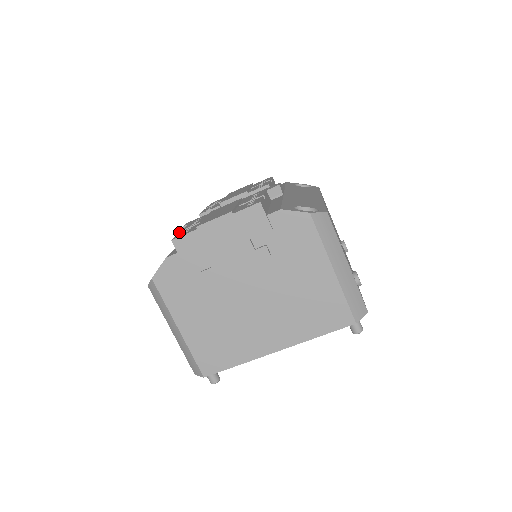
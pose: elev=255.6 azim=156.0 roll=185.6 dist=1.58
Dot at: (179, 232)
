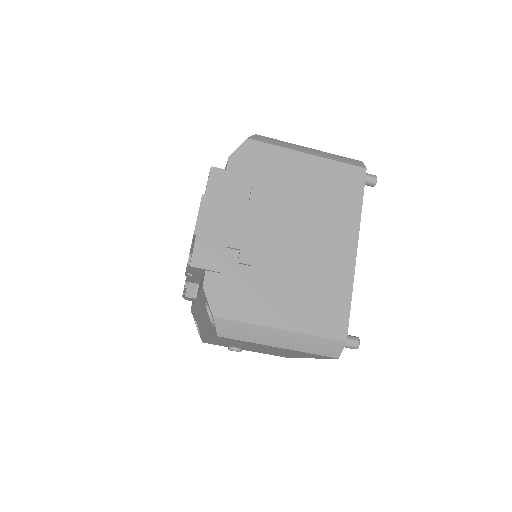
Dot at: occluded
